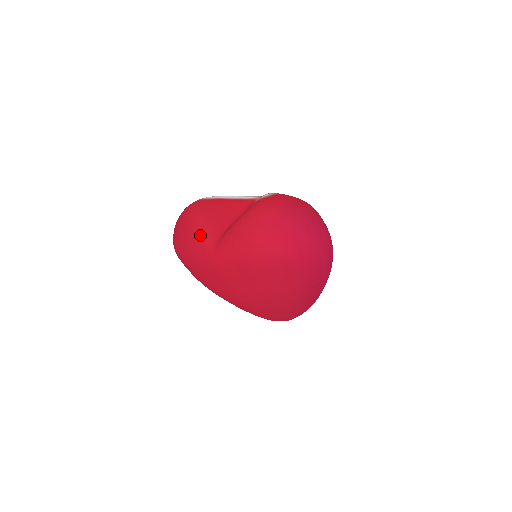
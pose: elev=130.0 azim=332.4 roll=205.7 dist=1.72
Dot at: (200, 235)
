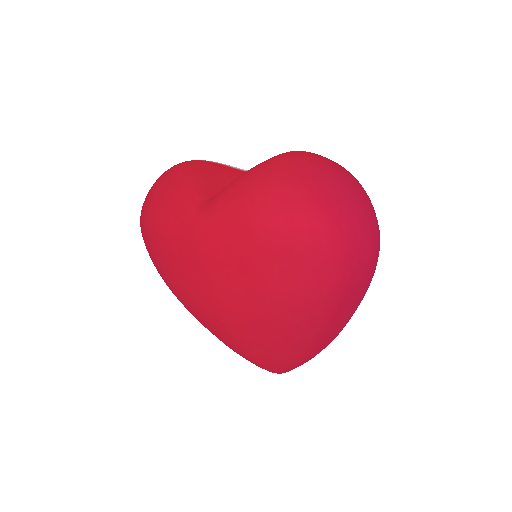
Dot at: (183, 191)
